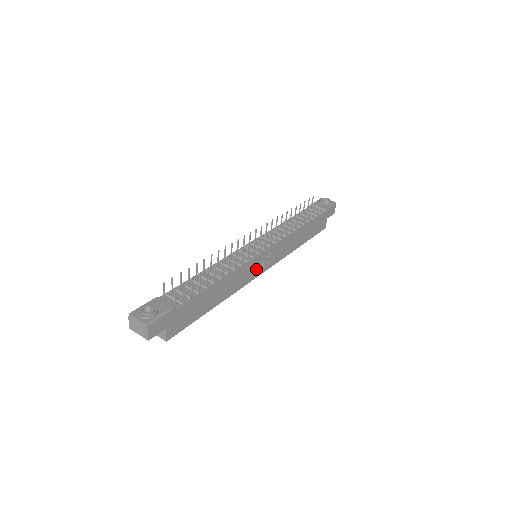
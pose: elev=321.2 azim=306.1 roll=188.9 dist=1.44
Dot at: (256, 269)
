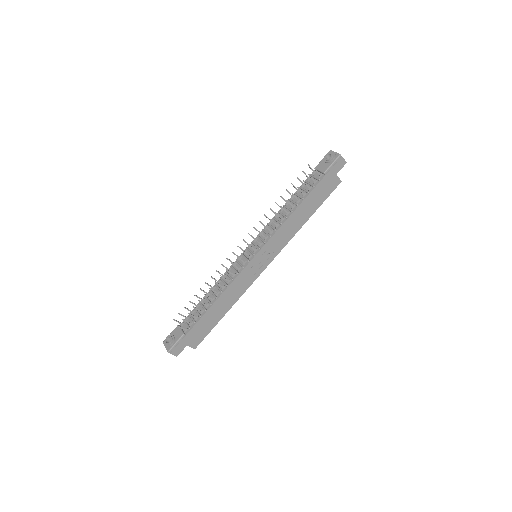
Dot at: (255, 270)
